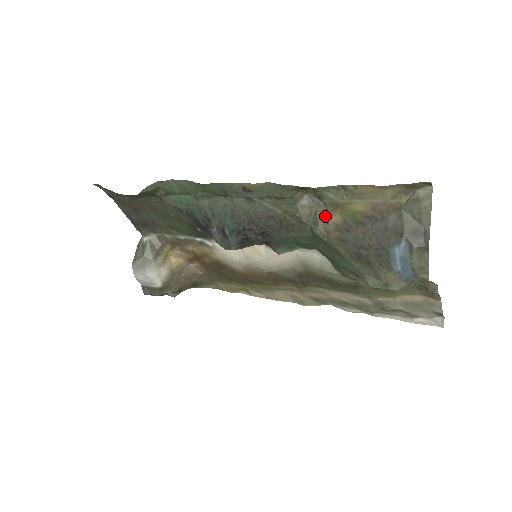
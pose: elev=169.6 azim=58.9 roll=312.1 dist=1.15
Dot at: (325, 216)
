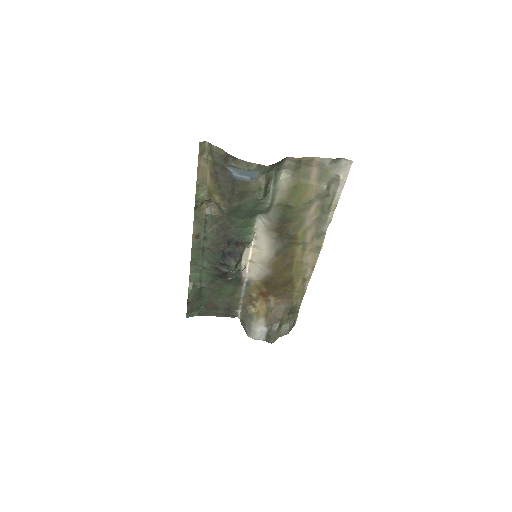
Dot at: (217, 203)
